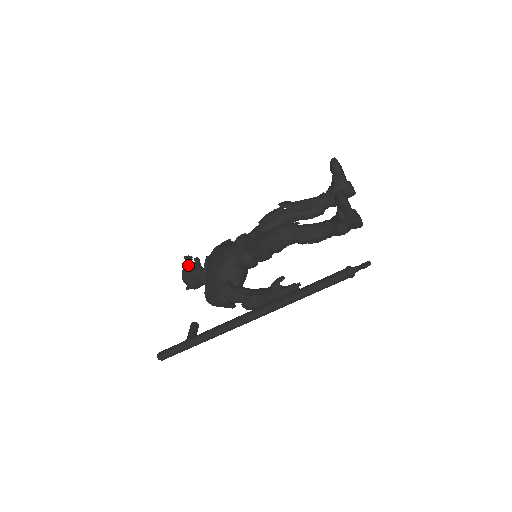
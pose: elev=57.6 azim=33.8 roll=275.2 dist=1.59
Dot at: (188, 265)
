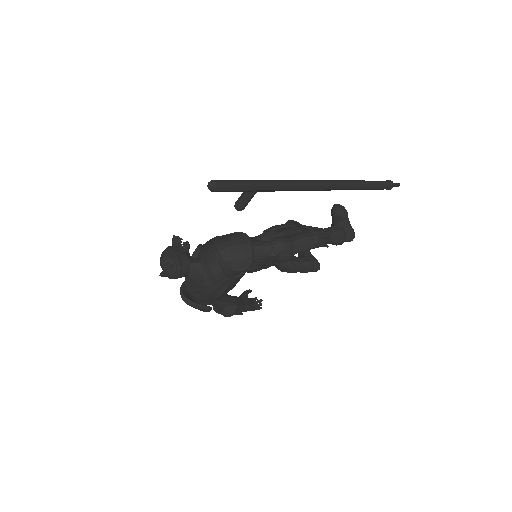
Dot at: (177, 242)
